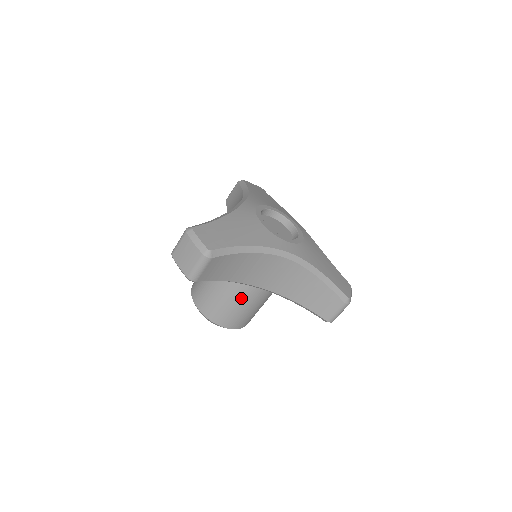
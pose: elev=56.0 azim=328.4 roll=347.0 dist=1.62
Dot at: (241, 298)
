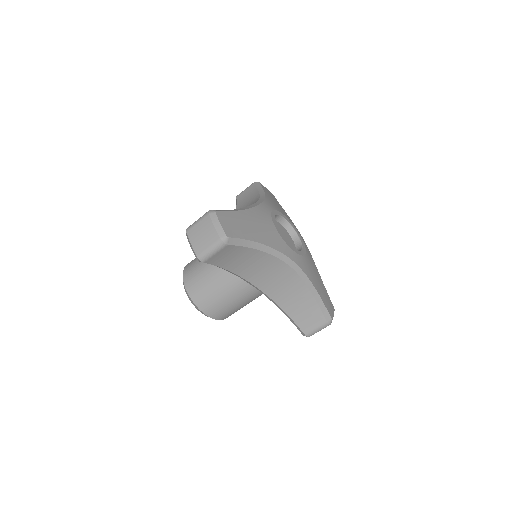
Dot at: (233, 291)
